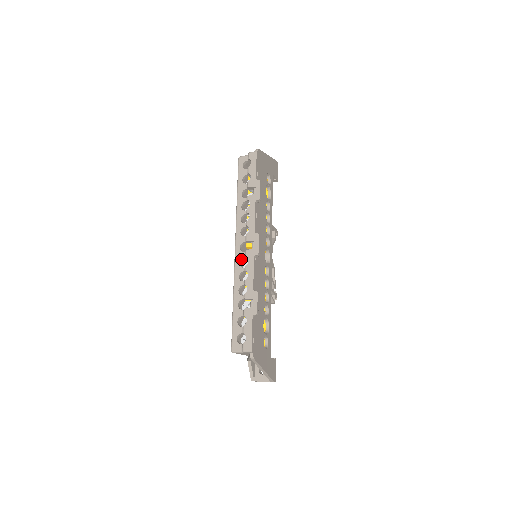
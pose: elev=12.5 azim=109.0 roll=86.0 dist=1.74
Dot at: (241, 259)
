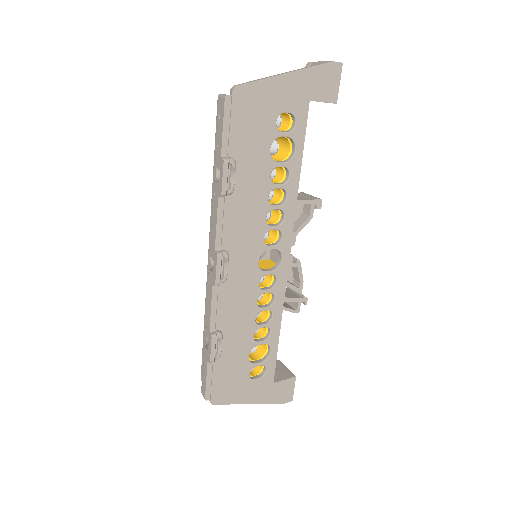
Dot at: occluded
